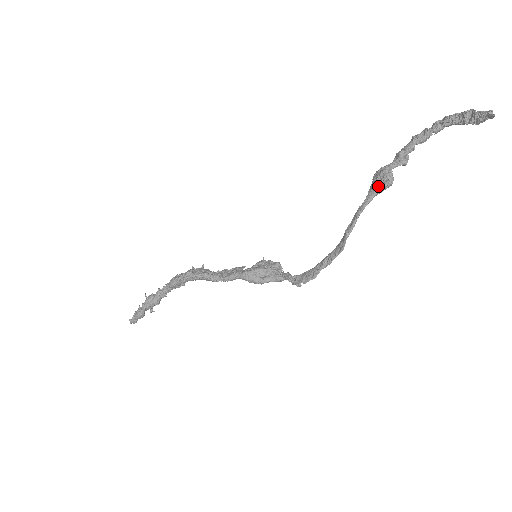
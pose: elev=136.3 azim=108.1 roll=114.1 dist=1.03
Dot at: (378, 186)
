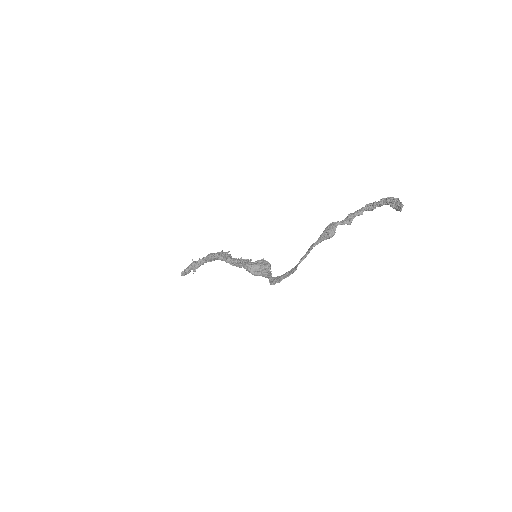
Dot at: (324, 235)
